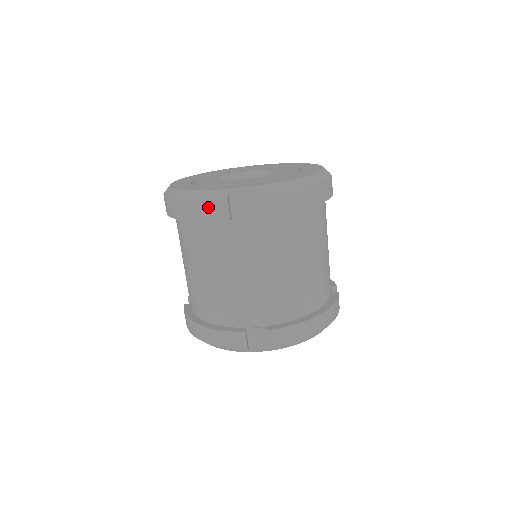
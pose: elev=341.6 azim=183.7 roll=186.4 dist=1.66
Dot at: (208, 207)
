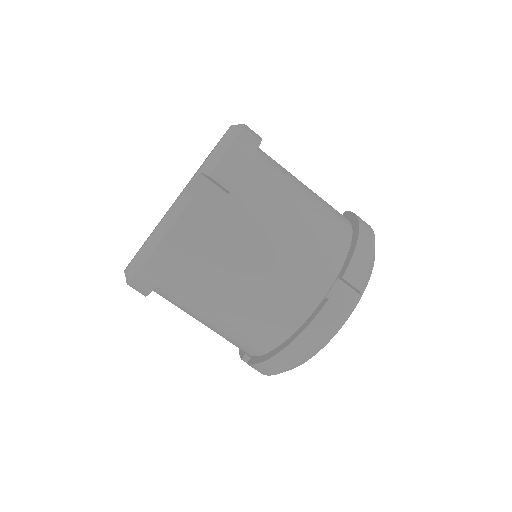
Dot at: (183, 224)
